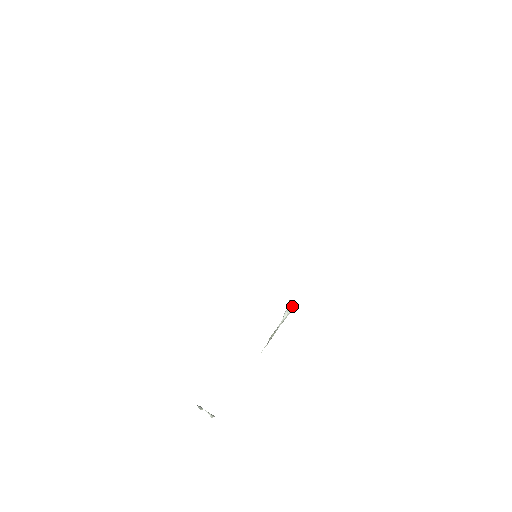
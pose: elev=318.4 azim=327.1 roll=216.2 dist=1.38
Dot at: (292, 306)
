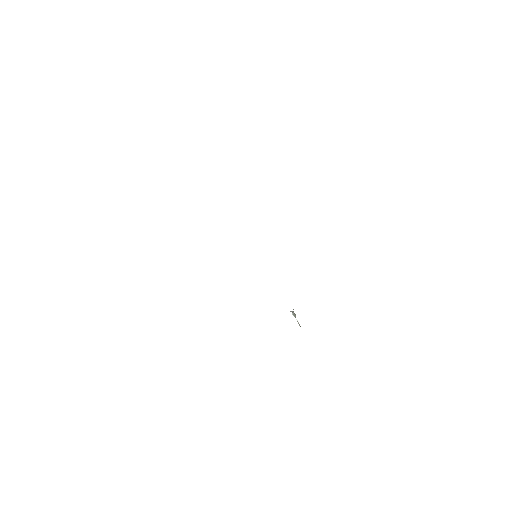
Dot at: occluded
